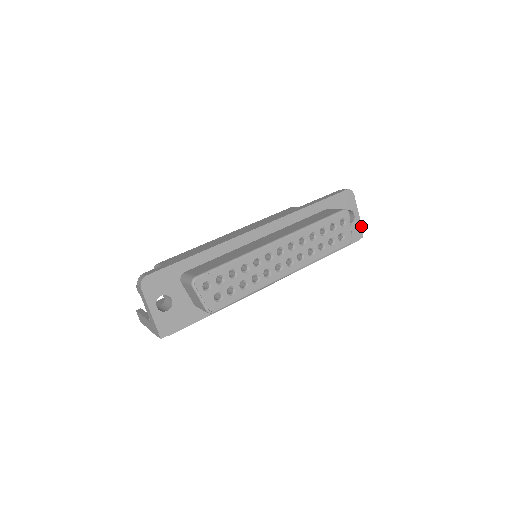
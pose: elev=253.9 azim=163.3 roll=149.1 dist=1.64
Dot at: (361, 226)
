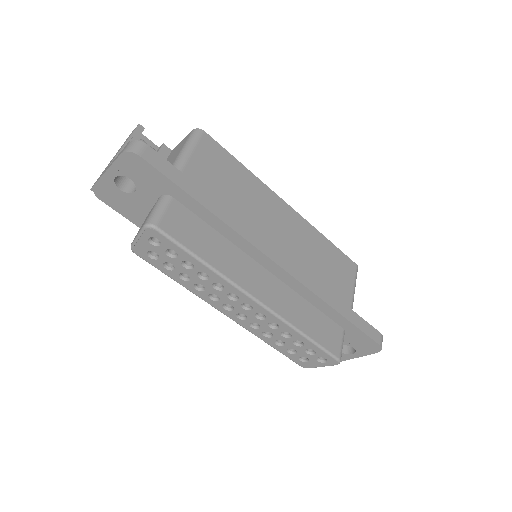
Dot at: (343, 360)
